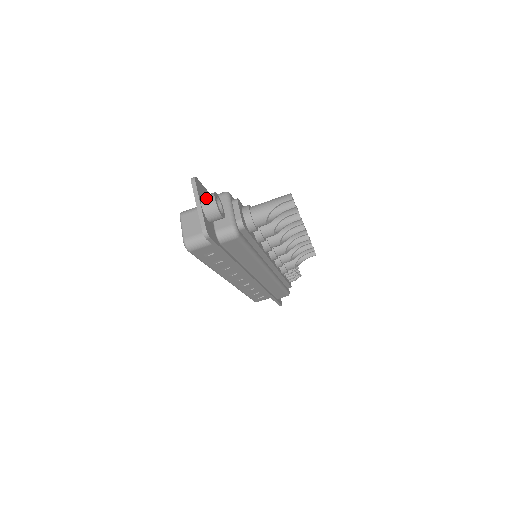
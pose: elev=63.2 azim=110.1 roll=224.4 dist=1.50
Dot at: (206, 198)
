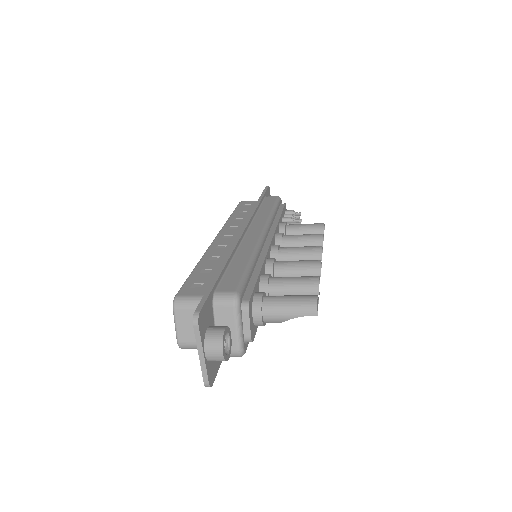
Dot at: (211, 348)
